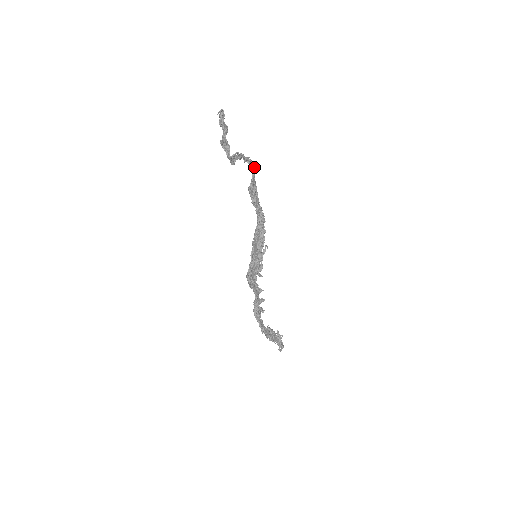
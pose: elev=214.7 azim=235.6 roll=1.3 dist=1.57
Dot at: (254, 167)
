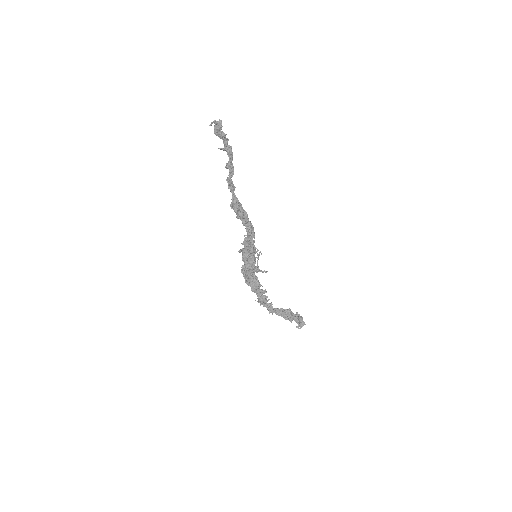
Dot at: (231, 189)
